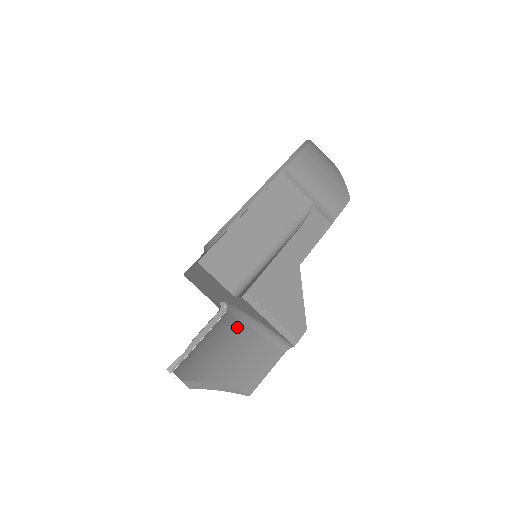
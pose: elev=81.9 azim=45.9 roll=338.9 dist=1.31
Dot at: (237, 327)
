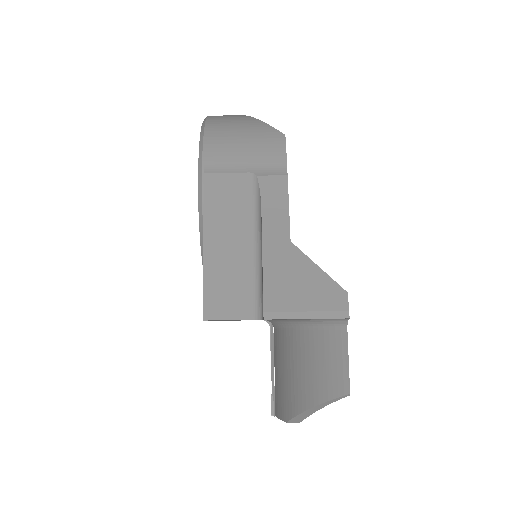
Dot at: (290, 337)
